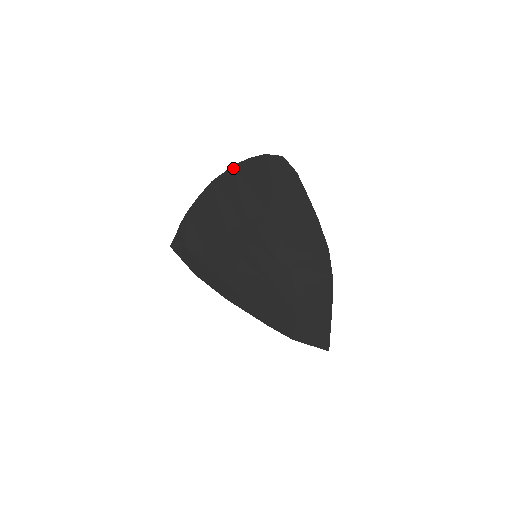
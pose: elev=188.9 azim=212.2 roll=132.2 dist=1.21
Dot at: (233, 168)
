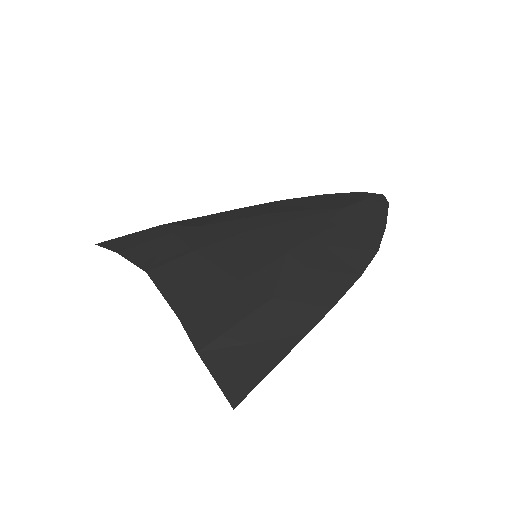
Dot at: (322, 195)
